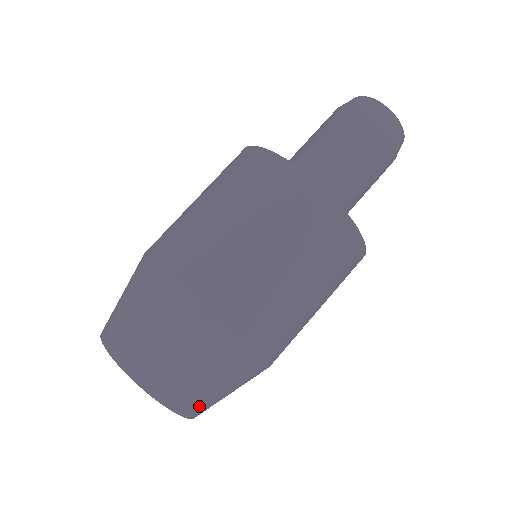
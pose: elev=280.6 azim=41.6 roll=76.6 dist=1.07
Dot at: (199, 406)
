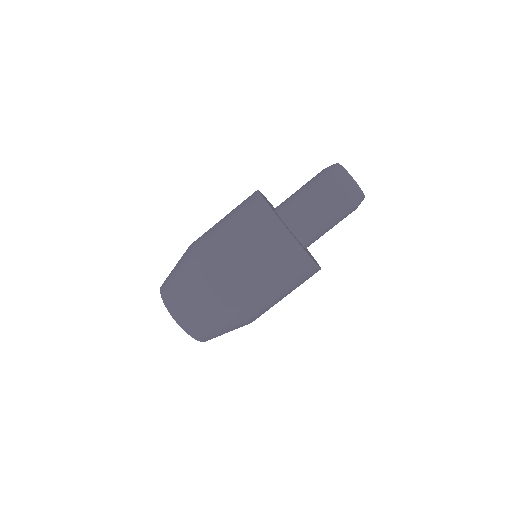
Dot at: occluded
